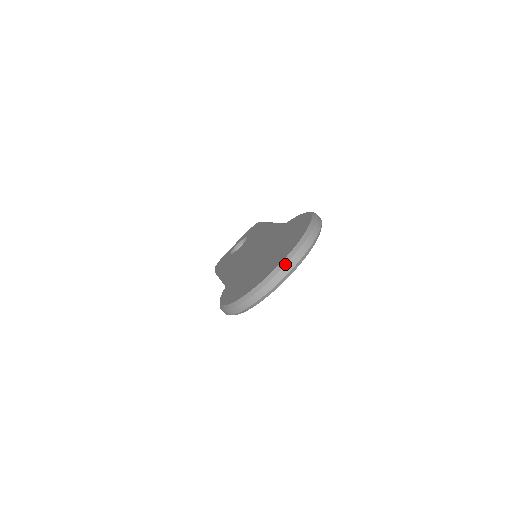
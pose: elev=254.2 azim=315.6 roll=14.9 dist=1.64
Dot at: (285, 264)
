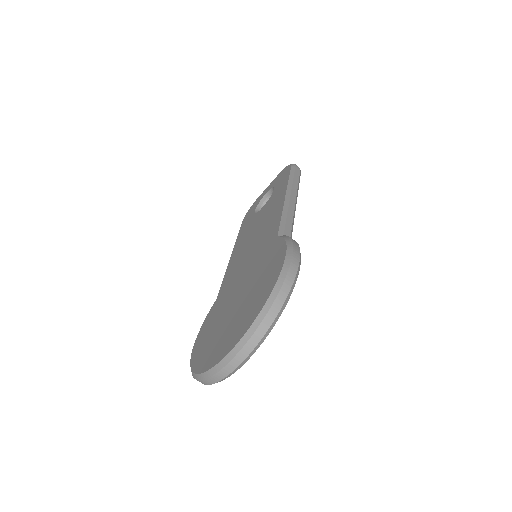
Dot at: (225, 364)
